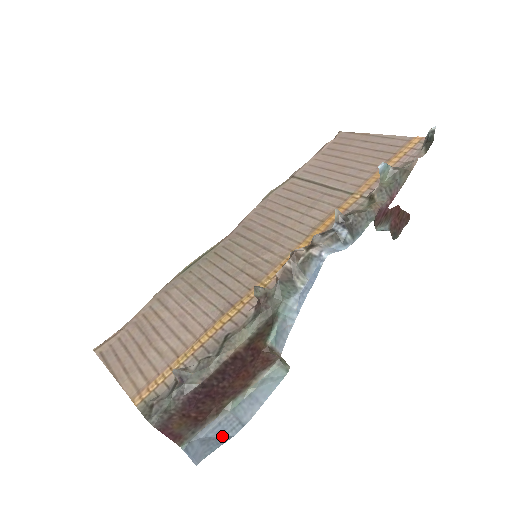
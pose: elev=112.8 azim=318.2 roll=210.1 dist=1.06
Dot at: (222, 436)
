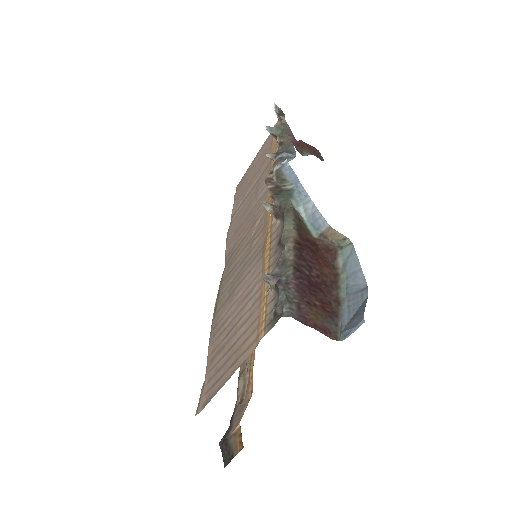
Dot at: (360, 305)
